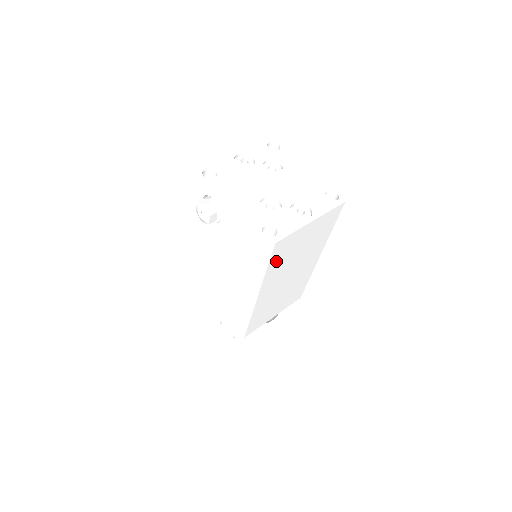
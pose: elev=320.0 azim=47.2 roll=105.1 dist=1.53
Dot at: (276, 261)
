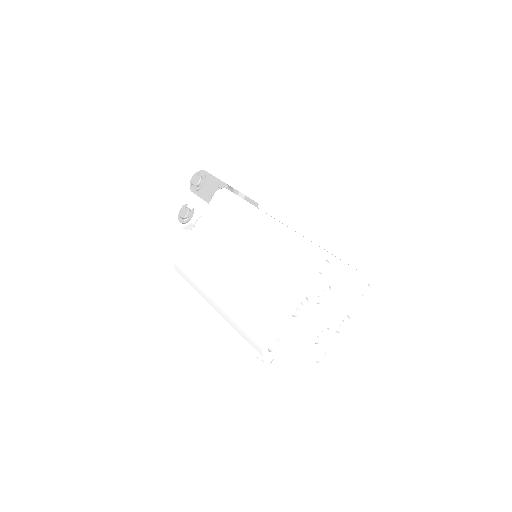
Dot at: occluded
